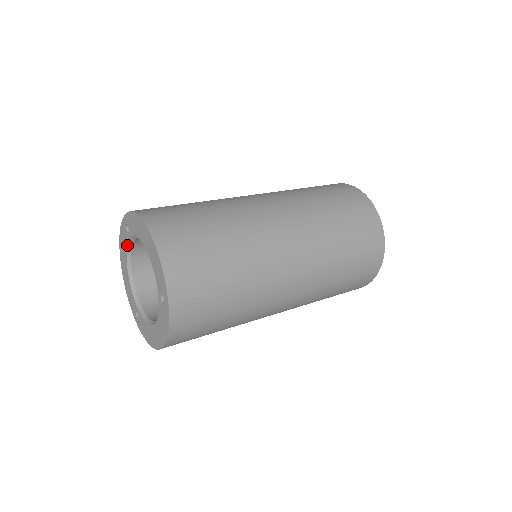
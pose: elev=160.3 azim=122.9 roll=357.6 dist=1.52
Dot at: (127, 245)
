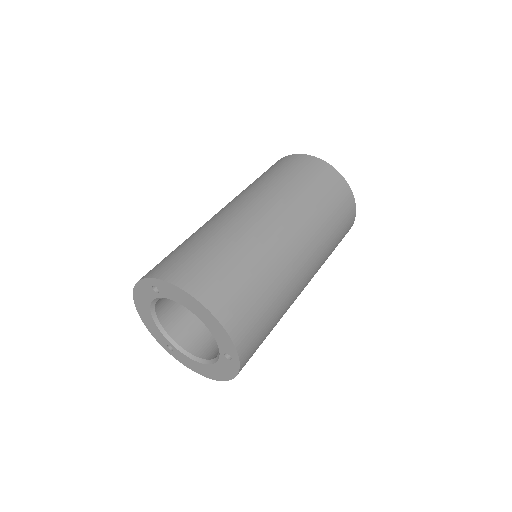
Dot at: (153, 299)
